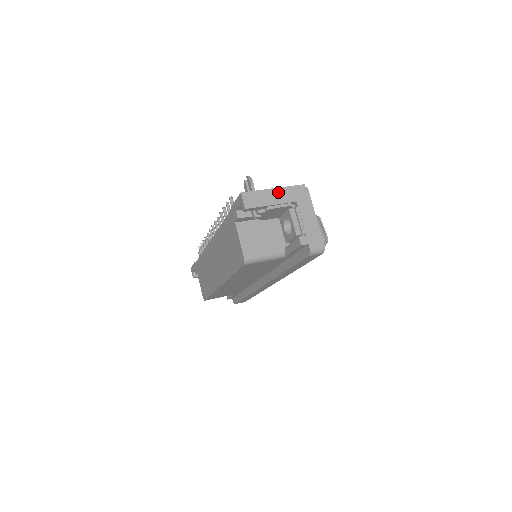
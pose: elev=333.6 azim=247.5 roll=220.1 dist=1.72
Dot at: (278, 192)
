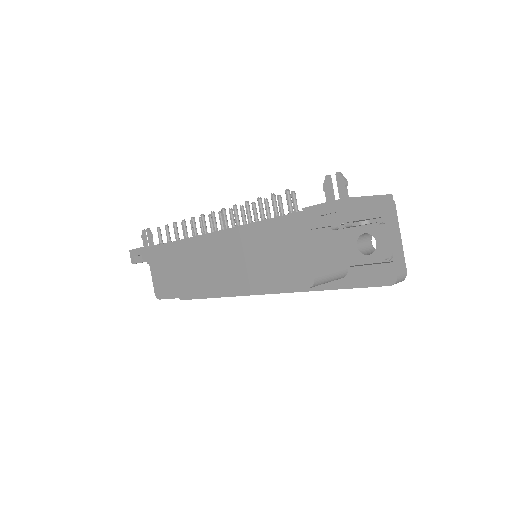
Dot at: (374, 201)
